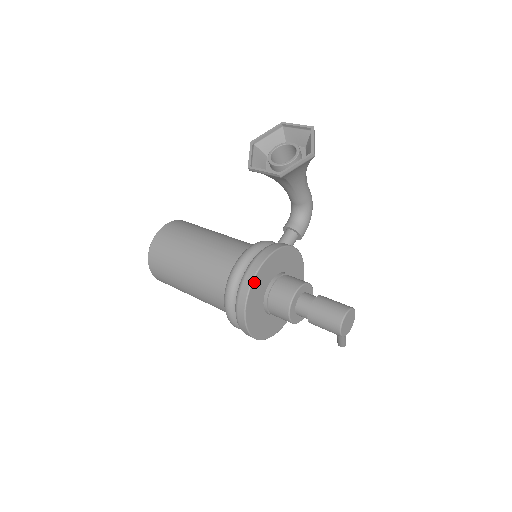
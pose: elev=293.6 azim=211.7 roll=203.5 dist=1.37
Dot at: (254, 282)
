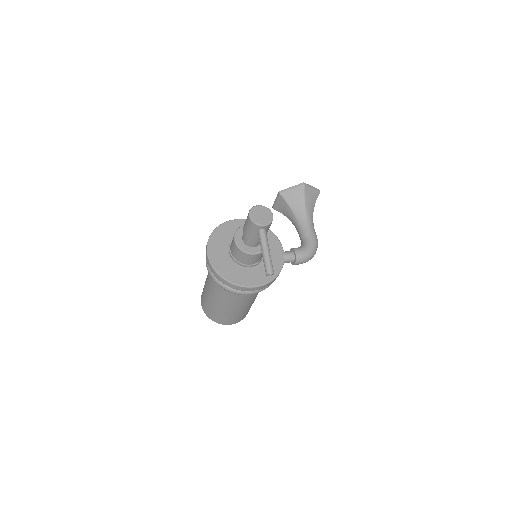
Dot at: (228, 223)
